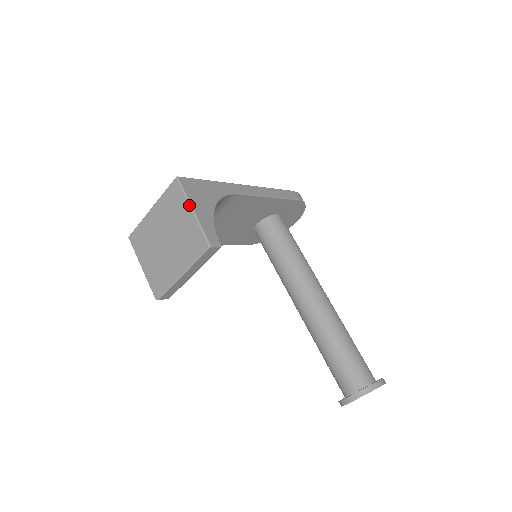
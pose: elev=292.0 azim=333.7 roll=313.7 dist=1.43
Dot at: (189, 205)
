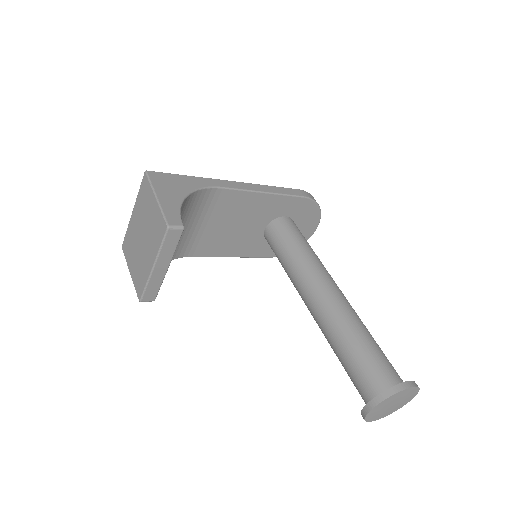
Dot at: (153, 193)
